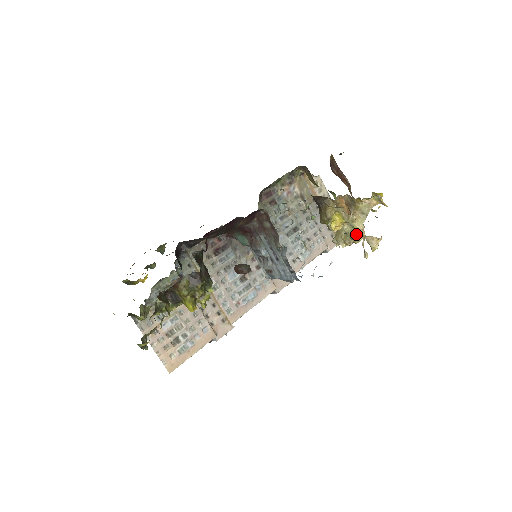
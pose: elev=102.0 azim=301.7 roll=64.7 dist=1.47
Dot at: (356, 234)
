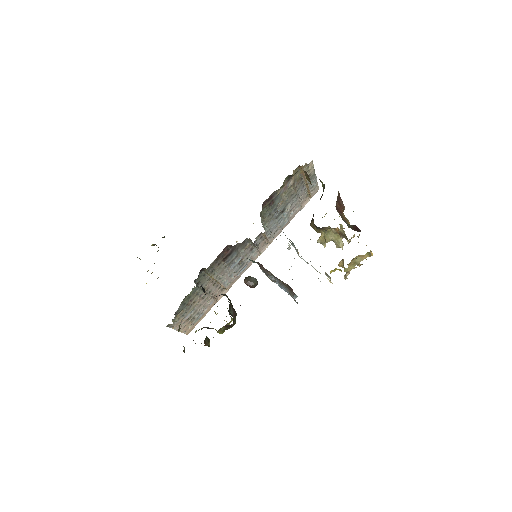
Dot at: occluded
